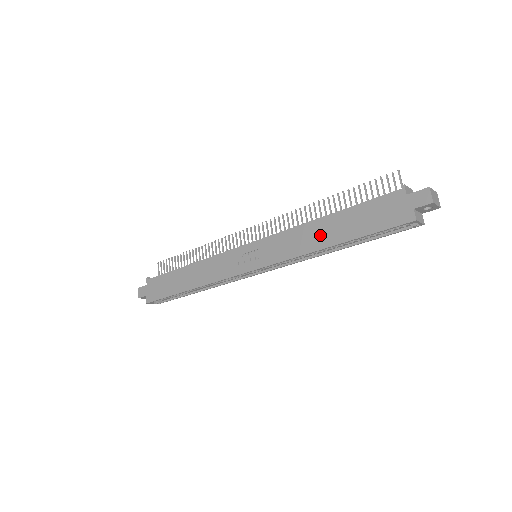
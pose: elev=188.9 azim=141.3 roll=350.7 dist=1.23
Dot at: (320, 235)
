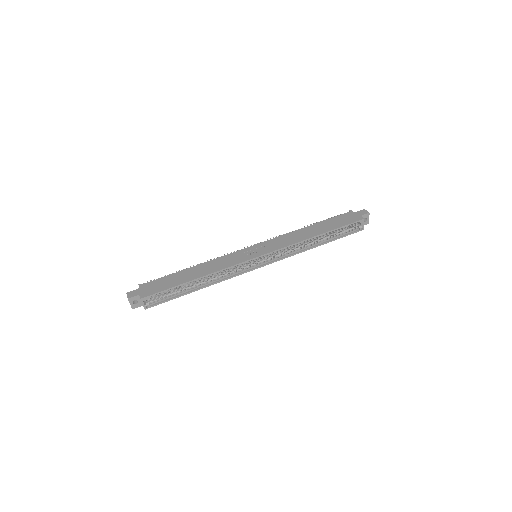
Dot at: (309, 232)
